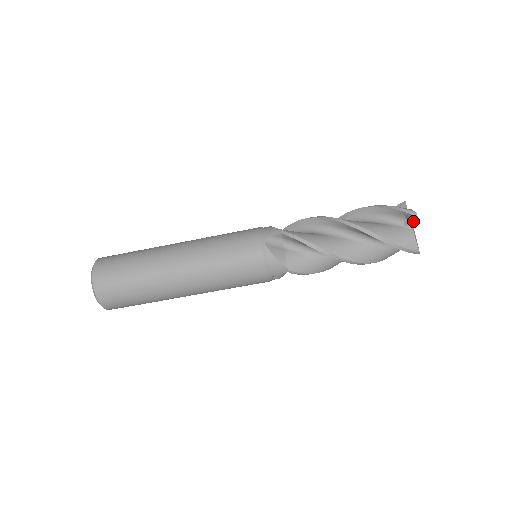
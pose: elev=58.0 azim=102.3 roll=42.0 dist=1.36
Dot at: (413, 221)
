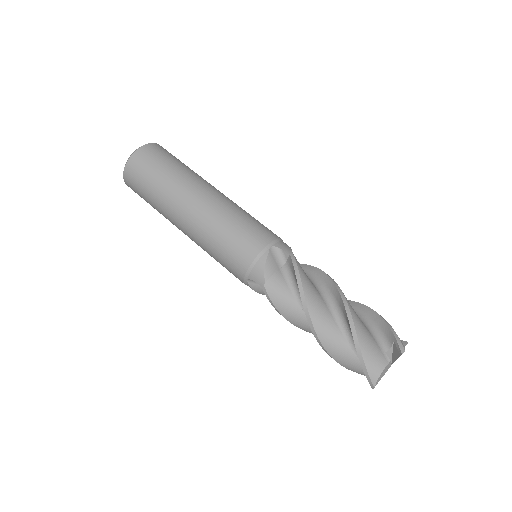
Dot at: occluded
